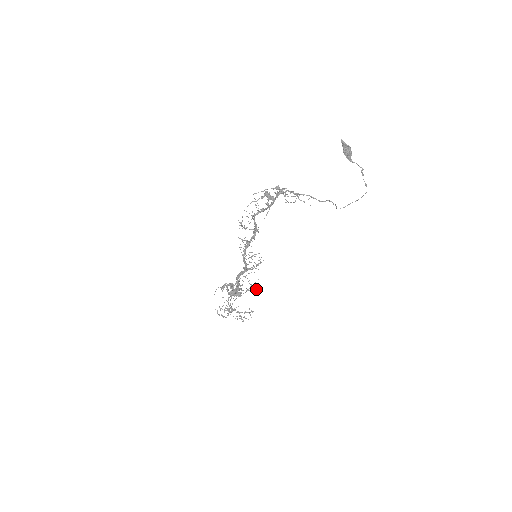
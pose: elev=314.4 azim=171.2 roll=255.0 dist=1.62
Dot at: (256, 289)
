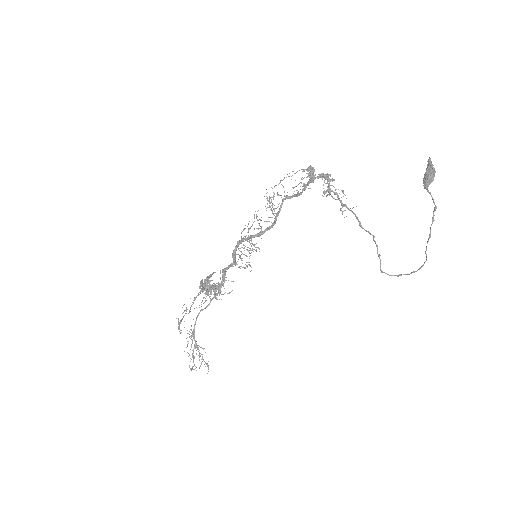
Dot at: occluded
